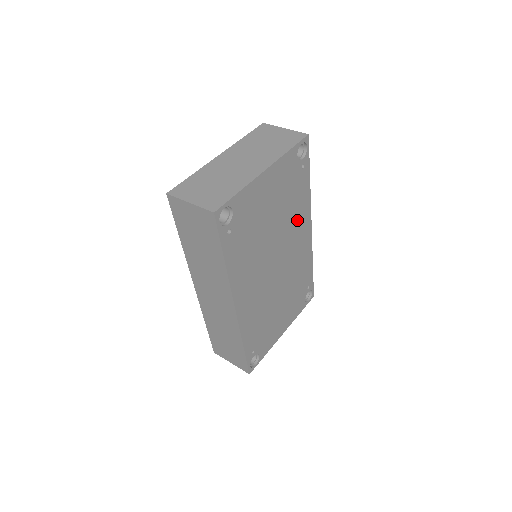
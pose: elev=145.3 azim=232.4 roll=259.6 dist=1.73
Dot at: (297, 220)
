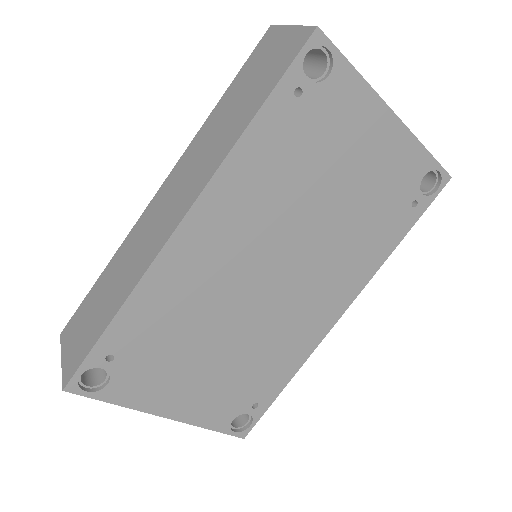
Dot at: (346, 264)
